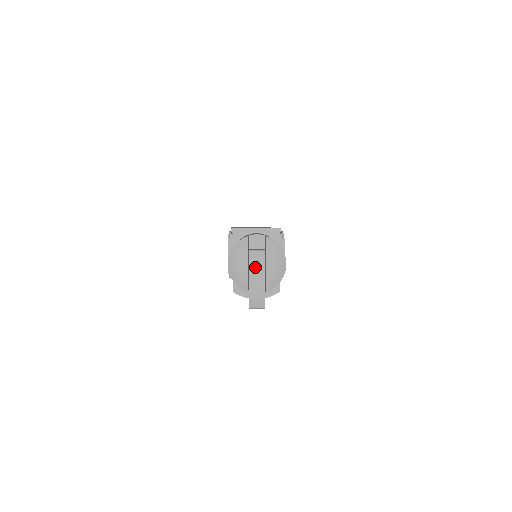
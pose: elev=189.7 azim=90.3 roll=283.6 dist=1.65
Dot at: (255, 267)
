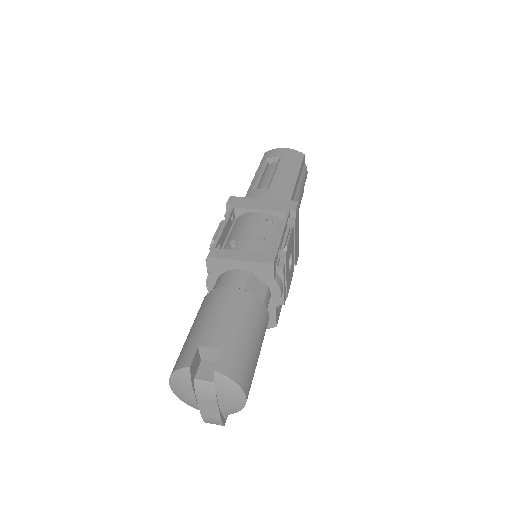
Dot at: (204, 398)
